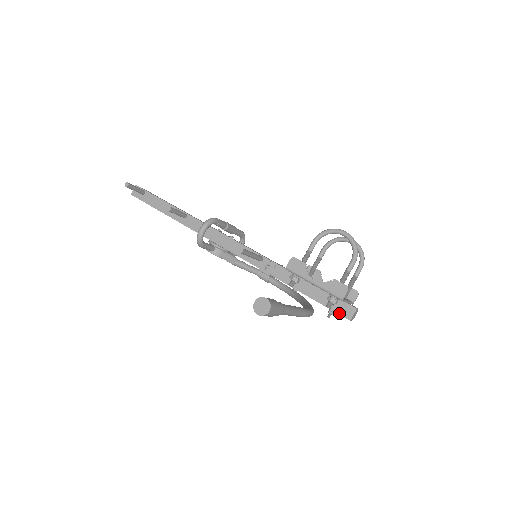
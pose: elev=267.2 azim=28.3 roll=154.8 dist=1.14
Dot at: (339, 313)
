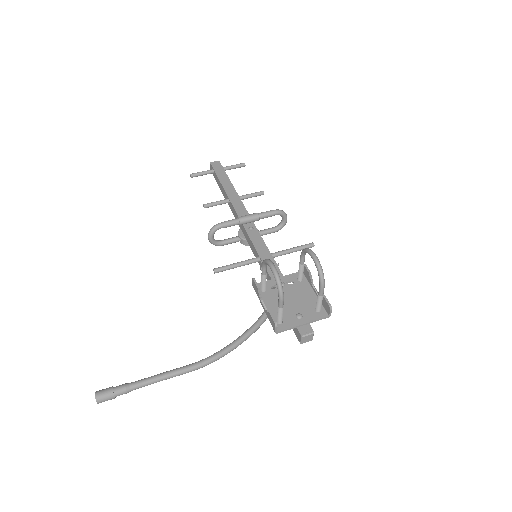
Dot at: (295, 334)
